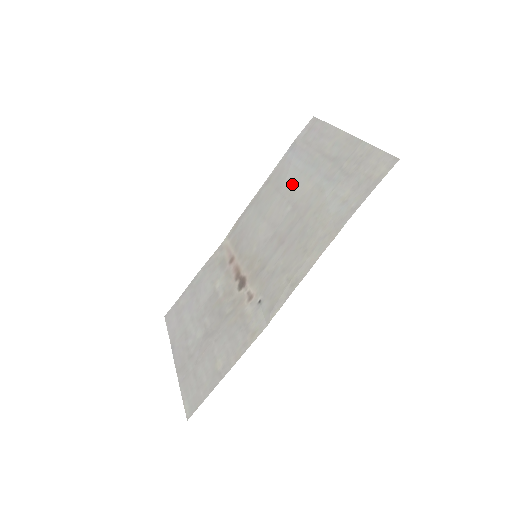
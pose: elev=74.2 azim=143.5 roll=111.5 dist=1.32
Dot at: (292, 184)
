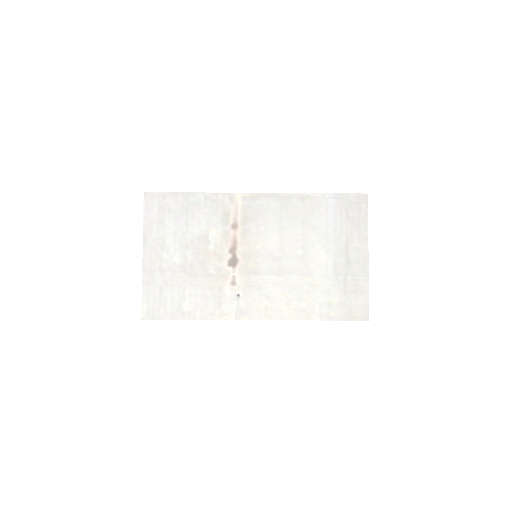
Dot at: (315, 236)
